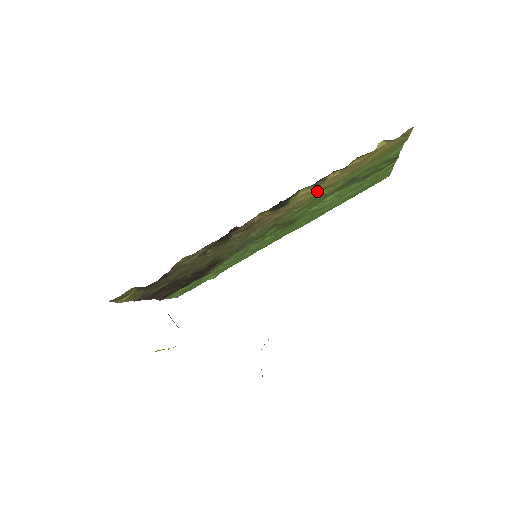
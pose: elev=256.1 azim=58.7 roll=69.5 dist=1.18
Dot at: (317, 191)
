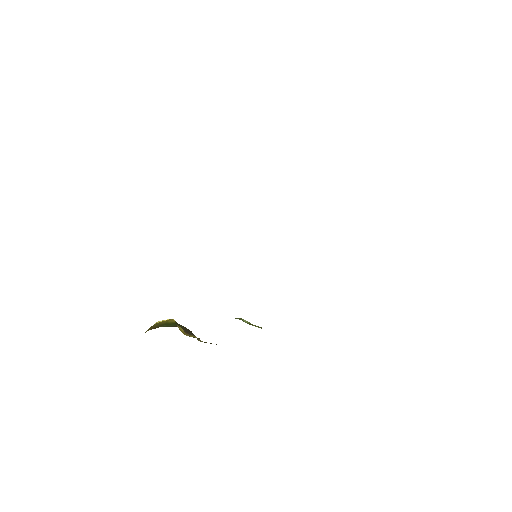
Dot at: occluded
